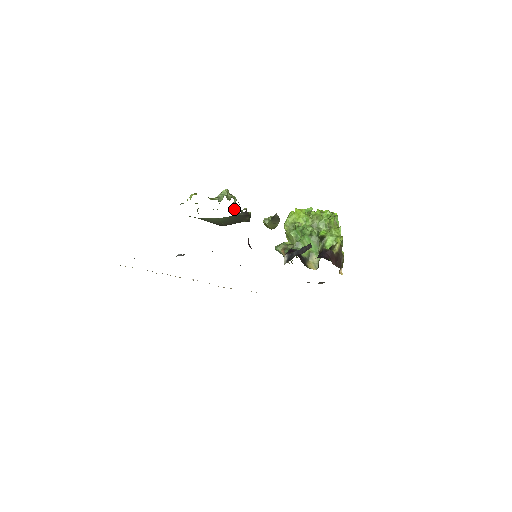
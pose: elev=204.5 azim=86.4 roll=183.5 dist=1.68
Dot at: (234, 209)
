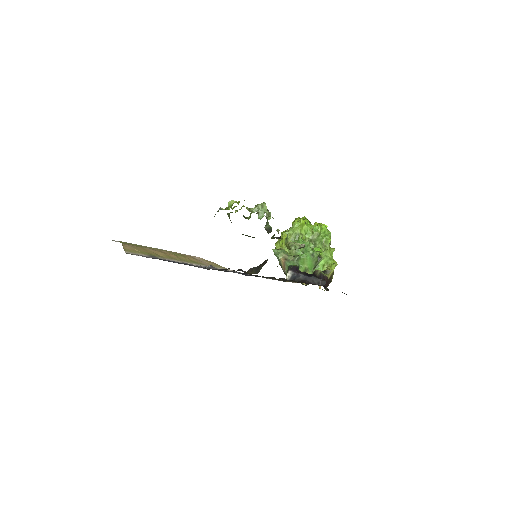
Dot at: occluded
